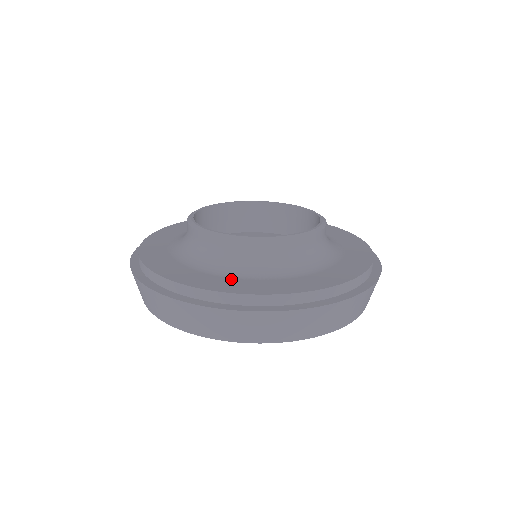
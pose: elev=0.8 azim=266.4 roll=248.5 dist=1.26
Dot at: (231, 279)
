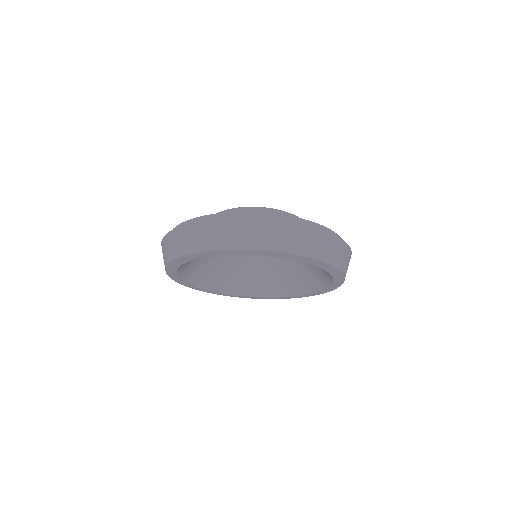
Dot at: occluded
